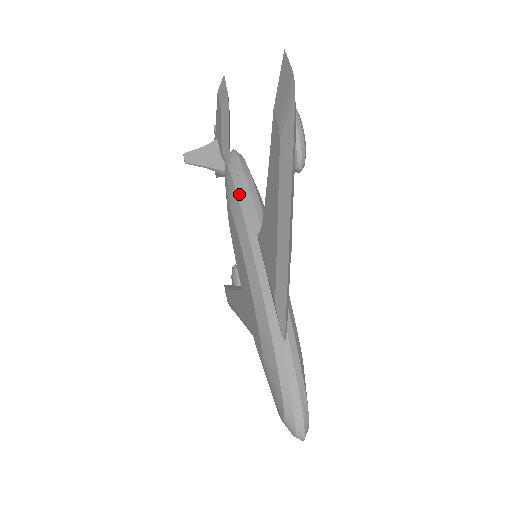
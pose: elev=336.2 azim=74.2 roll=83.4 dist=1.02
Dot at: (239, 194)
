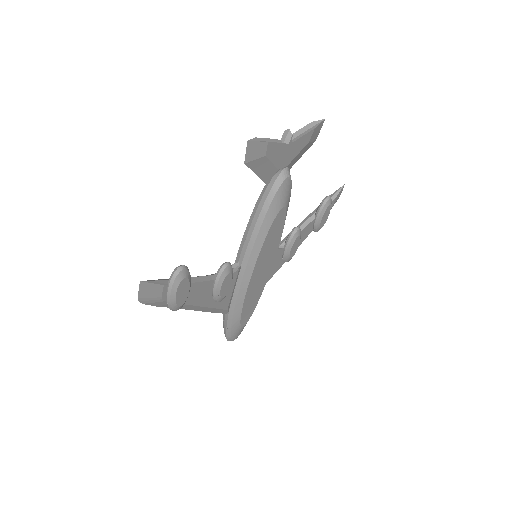
Dot at: (249, 223)
